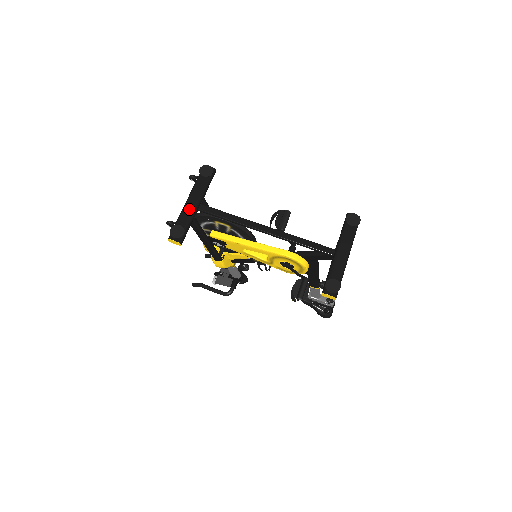
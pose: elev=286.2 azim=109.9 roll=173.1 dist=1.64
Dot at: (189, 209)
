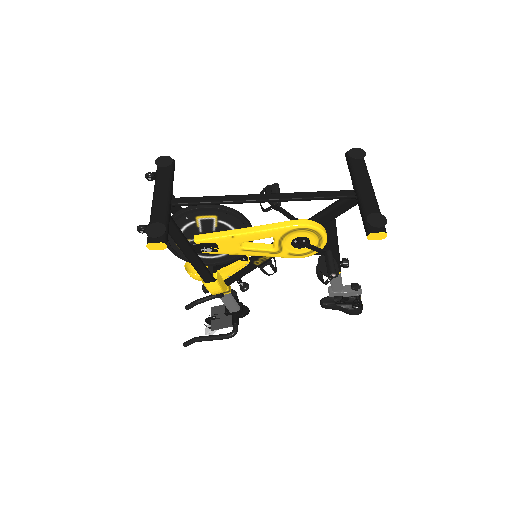
Dot at: (160, 205)
